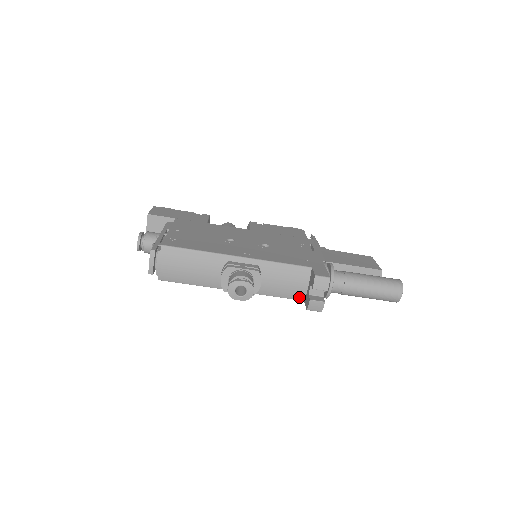
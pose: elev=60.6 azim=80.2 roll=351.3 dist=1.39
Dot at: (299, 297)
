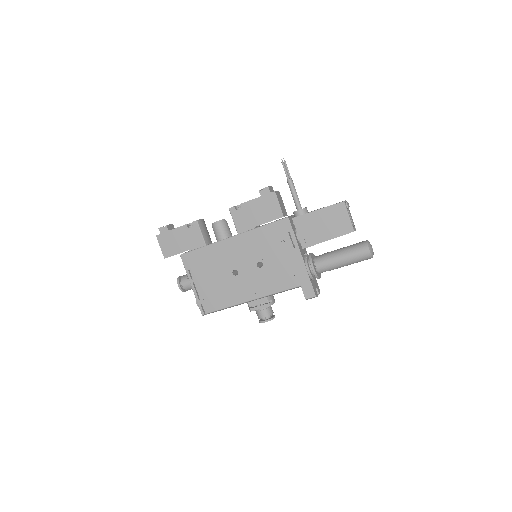
Dot at: occluded
